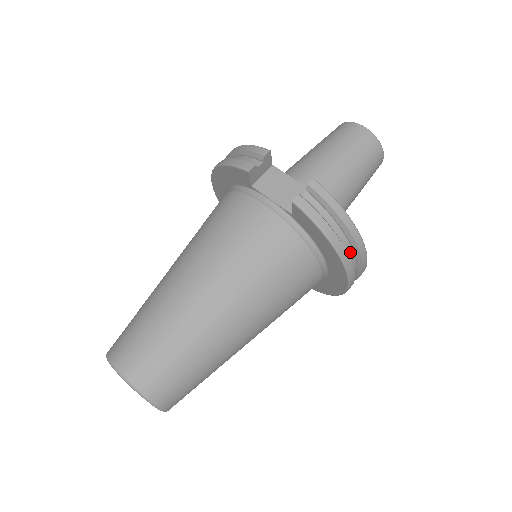
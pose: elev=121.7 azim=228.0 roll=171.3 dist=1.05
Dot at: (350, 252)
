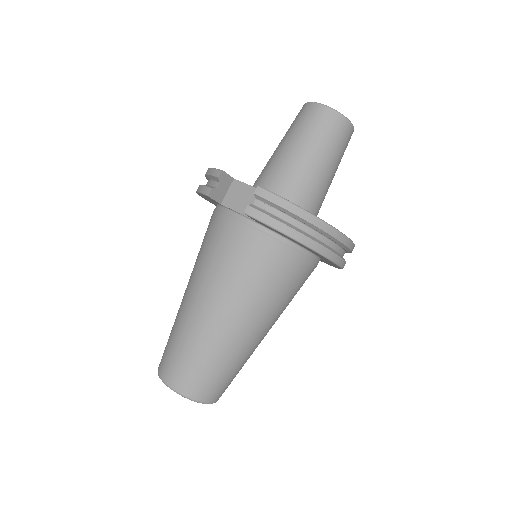
Dot at: (320, 236)
